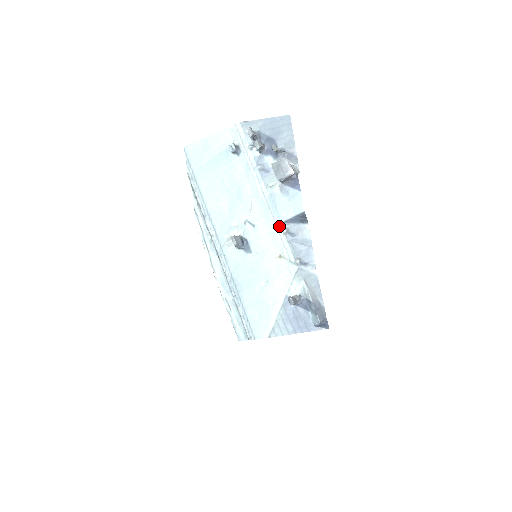
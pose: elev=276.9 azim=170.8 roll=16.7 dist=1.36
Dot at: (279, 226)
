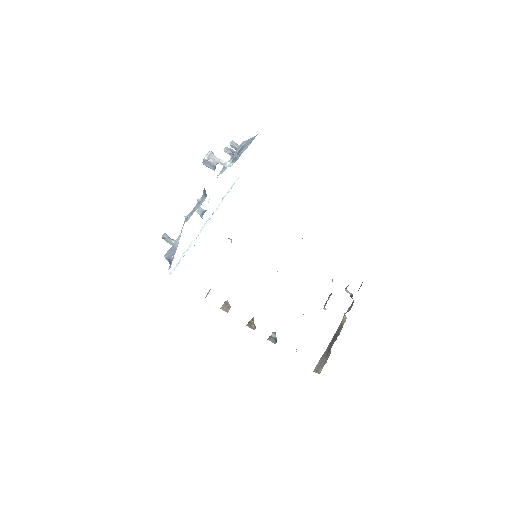
Dot at: occluded
